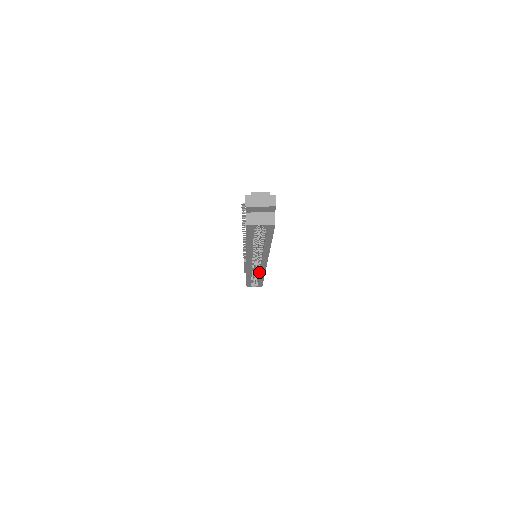
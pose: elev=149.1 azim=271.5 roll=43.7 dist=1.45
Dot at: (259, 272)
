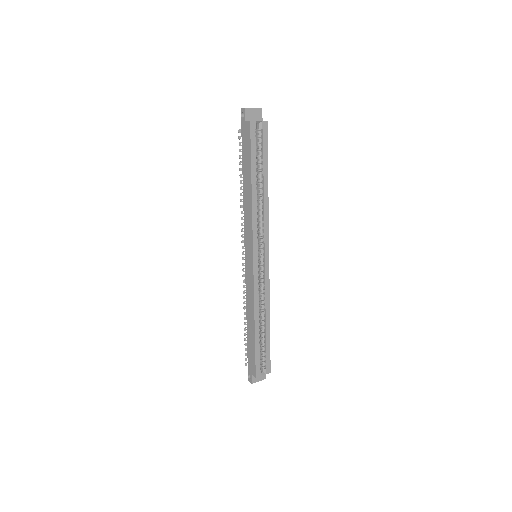
Dot at: (264, 295)
